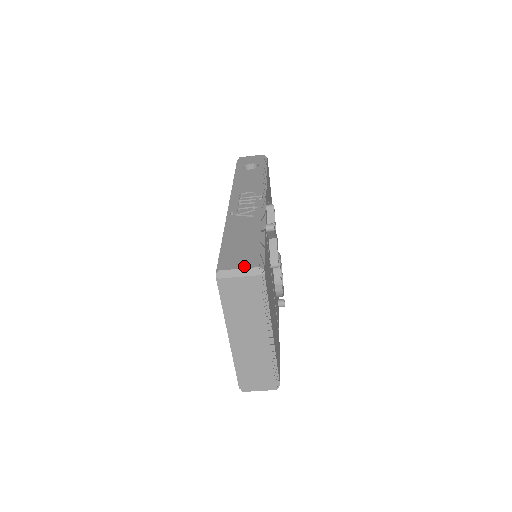
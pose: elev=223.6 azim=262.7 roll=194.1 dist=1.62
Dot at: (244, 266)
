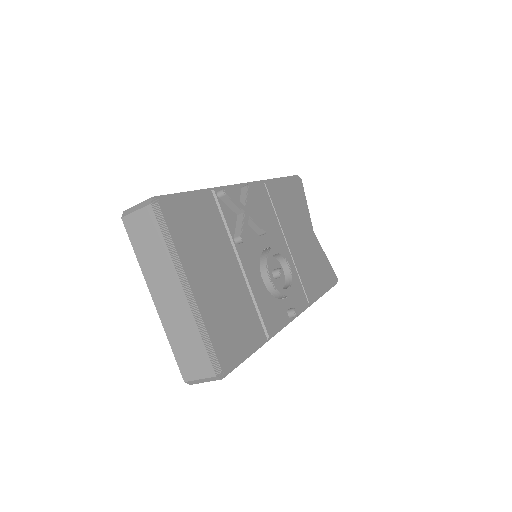
Dot at: (144, 202)
